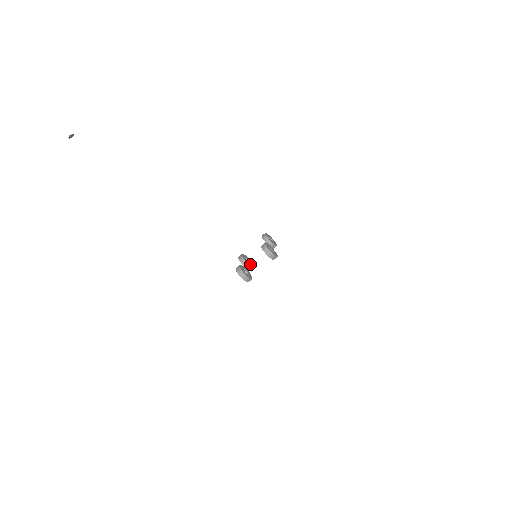
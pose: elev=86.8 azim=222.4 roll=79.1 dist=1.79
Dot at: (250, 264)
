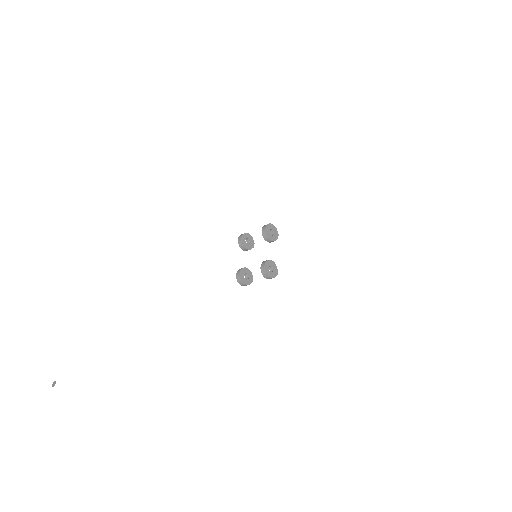
Dot at: (250, 246)
